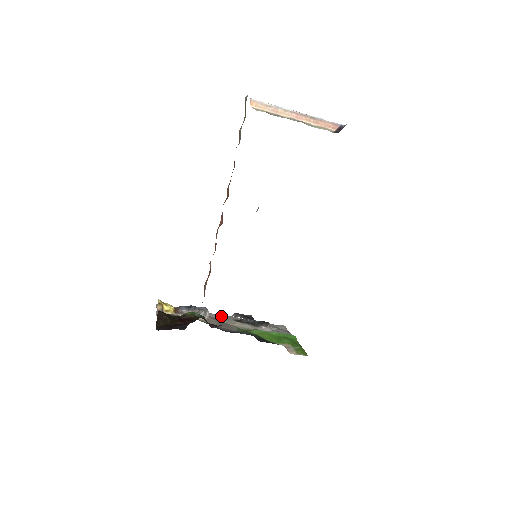
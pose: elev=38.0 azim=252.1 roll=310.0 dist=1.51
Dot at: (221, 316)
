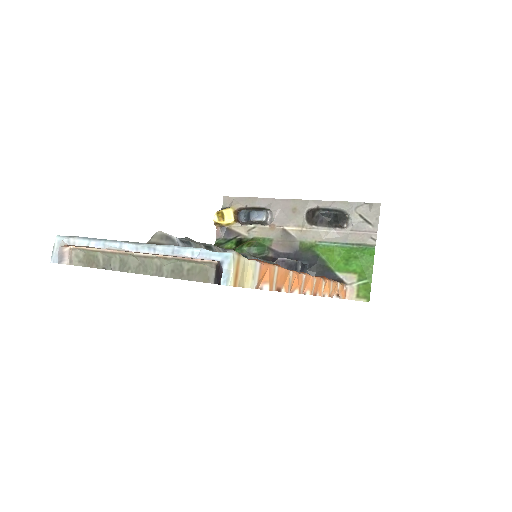
Dot at: (292, 204)
